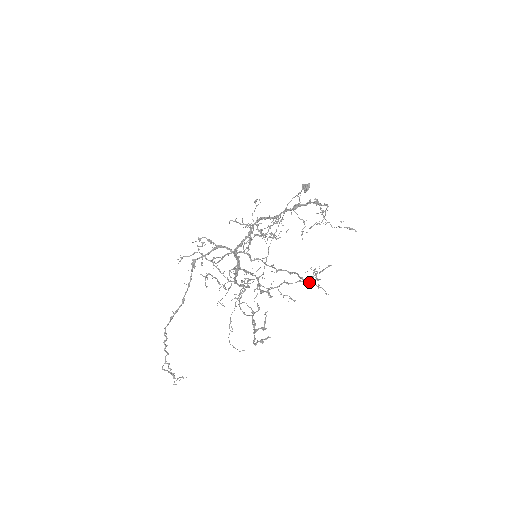
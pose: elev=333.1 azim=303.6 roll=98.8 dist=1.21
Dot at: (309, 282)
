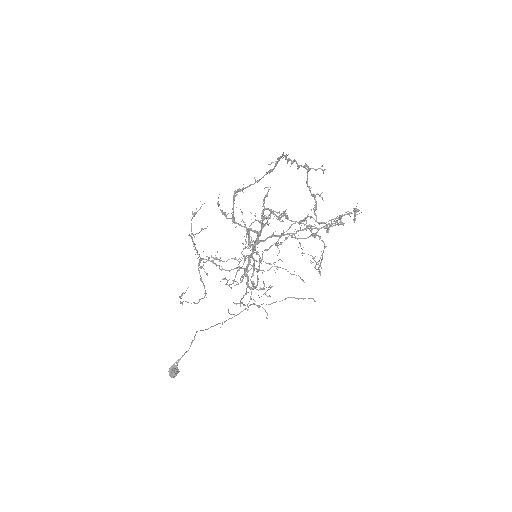
Dot at: (342, 215)
